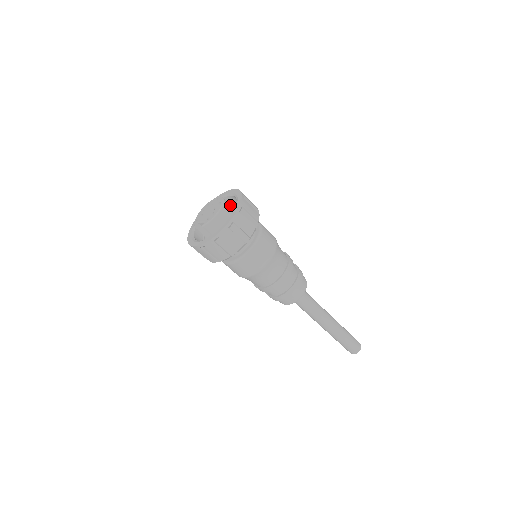
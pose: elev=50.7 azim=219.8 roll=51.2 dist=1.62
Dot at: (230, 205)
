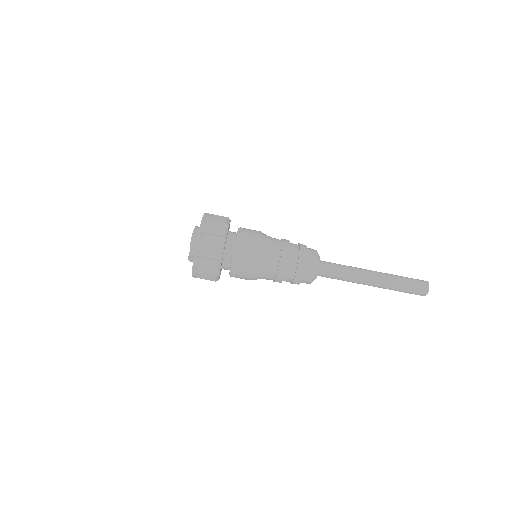
Dot at: occluded
